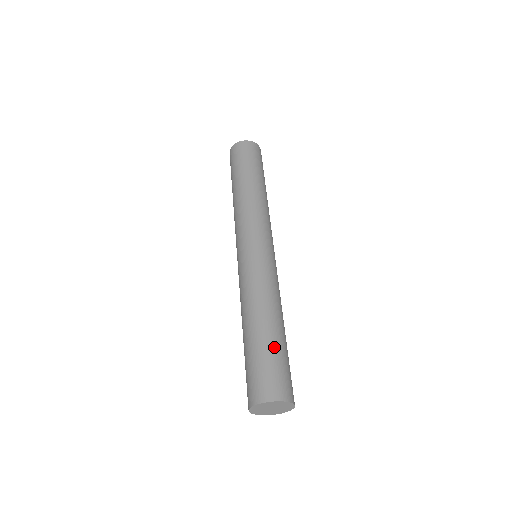
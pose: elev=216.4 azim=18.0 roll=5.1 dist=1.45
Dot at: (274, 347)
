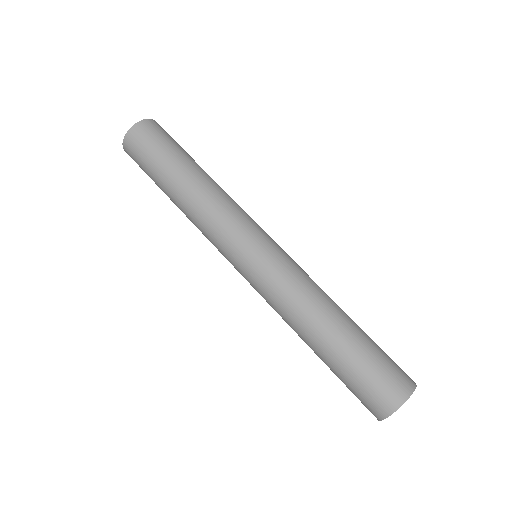
Dot at: (366, 344)
